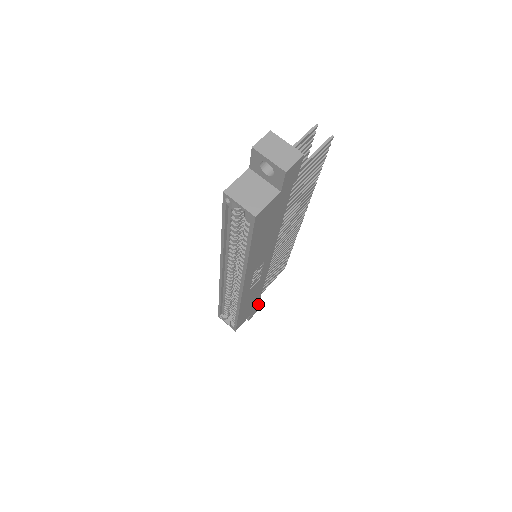
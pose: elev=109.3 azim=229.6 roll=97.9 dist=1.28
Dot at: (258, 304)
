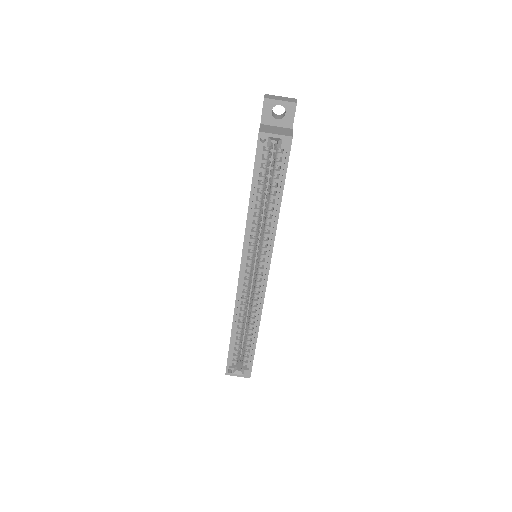
Dot at: occluded
